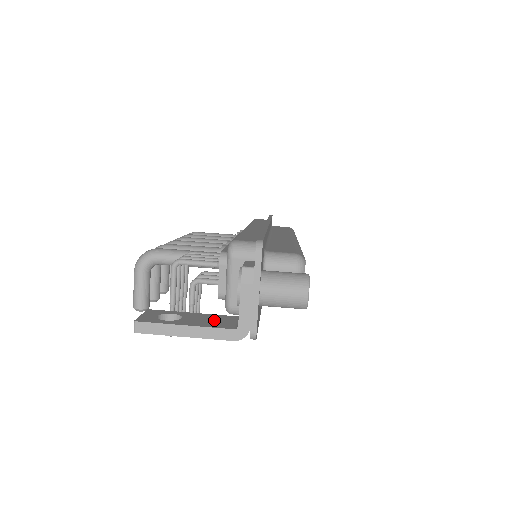
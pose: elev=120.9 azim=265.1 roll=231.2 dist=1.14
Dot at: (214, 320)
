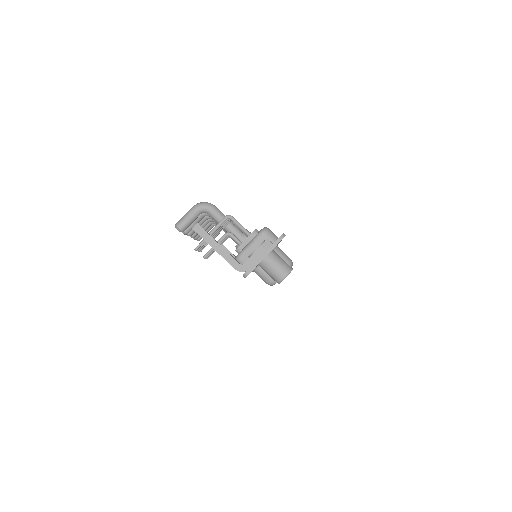
Dot at: occluded
